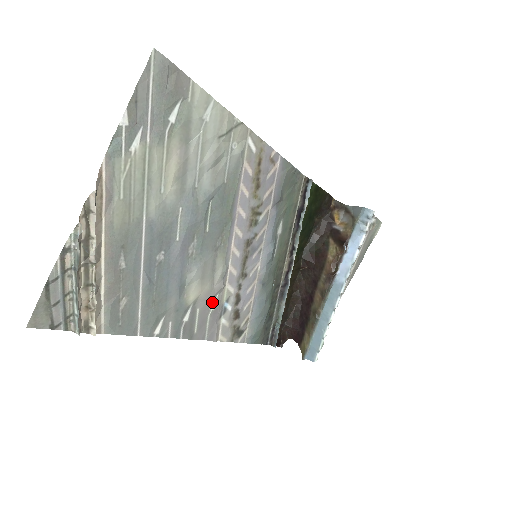
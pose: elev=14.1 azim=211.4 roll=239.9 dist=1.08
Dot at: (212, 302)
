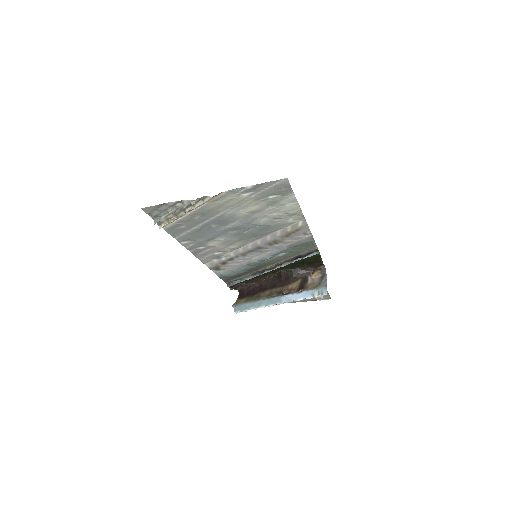
Dot at: (218, 252)
